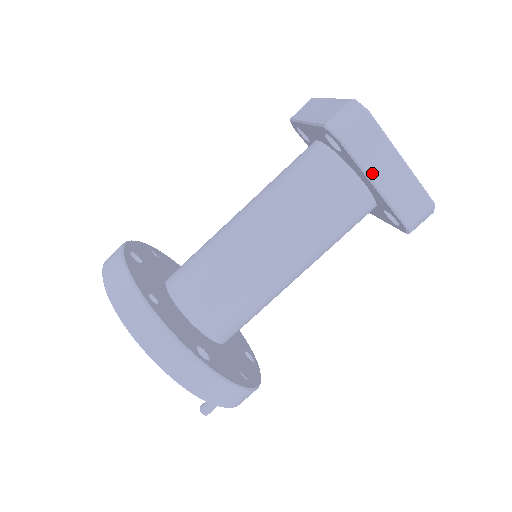
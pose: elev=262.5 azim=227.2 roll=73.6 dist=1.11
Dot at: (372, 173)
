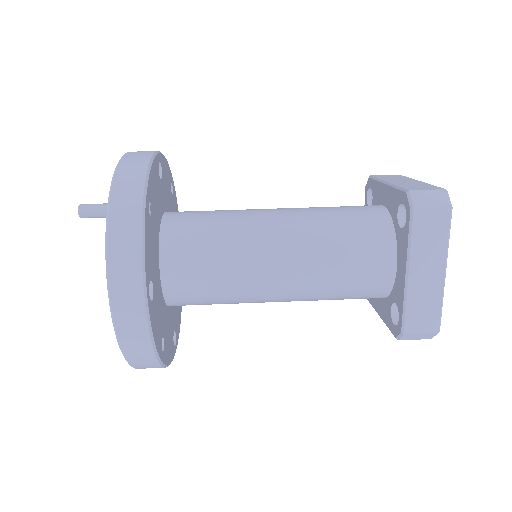
Dot at: (387, 181)
